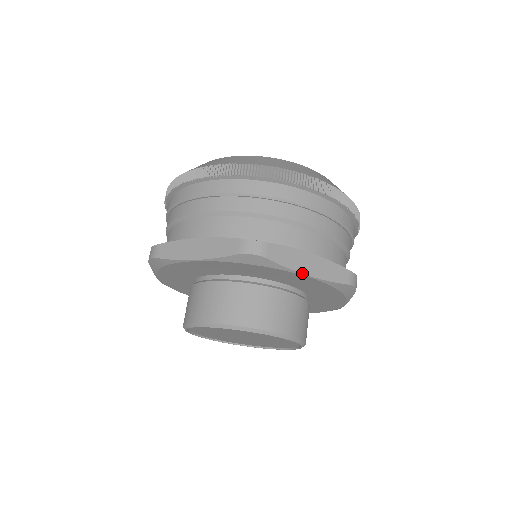
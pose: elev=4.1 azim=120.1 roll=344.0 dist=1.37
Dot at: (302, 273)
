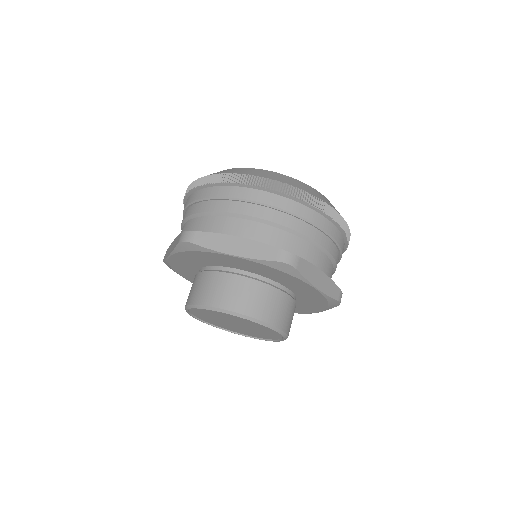
Dot at: (315, 286)
